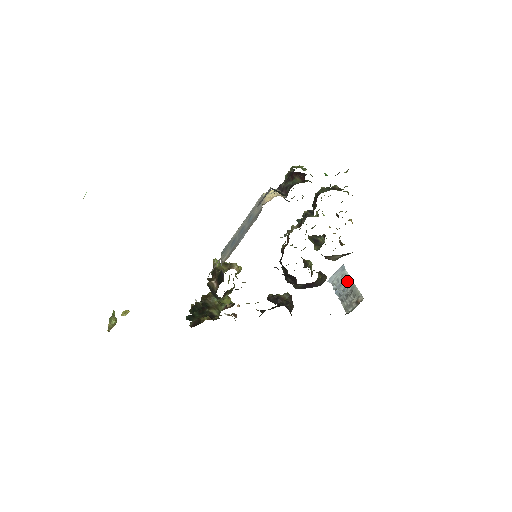
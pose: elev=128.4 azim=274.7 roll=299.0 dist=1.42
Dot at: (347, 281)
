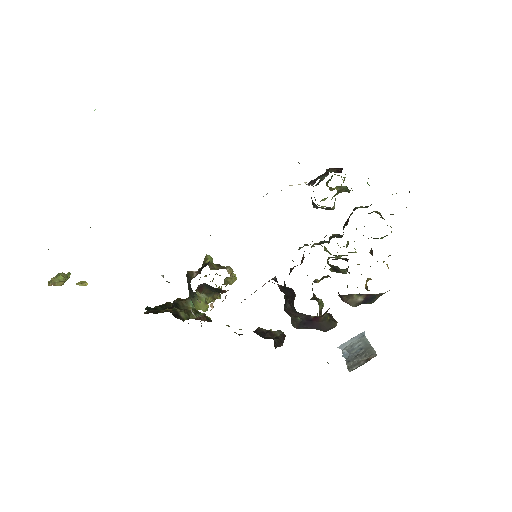
Dot at: (363, 344)
